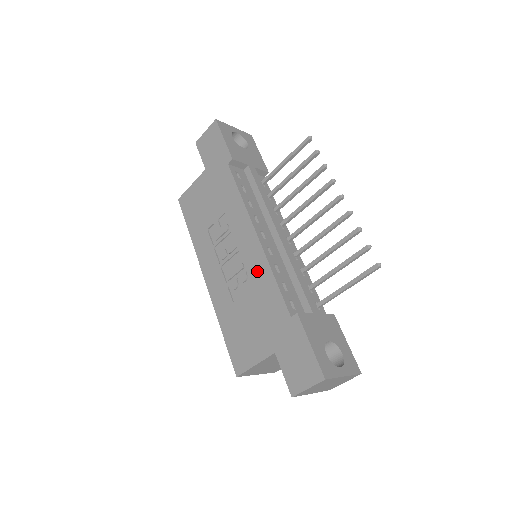
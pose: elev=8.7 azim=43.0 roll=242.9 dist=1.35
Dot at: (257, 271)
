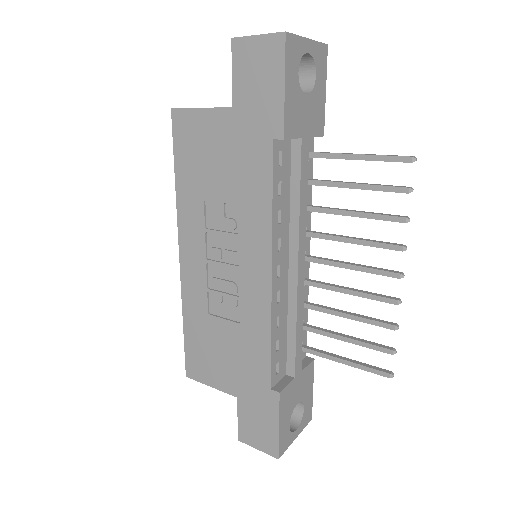
Dot at: (252, 314)
